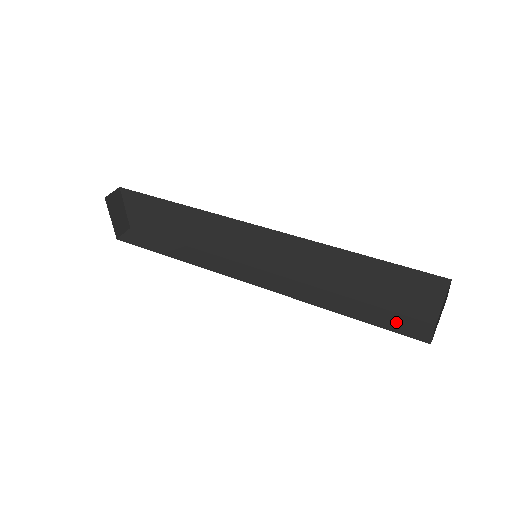
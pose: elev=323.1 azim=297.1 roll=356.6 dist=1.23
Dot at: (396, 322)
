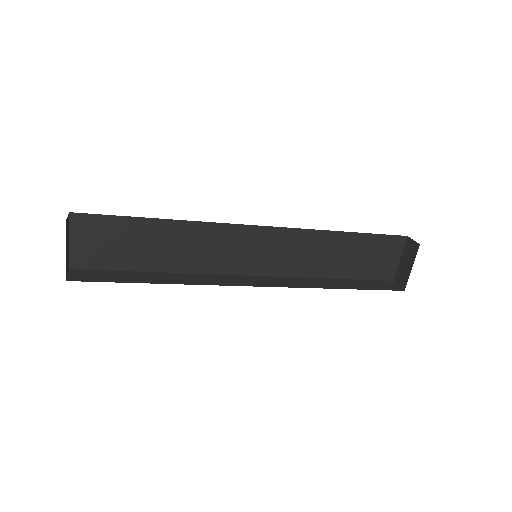
Dot at: (374, 285)
